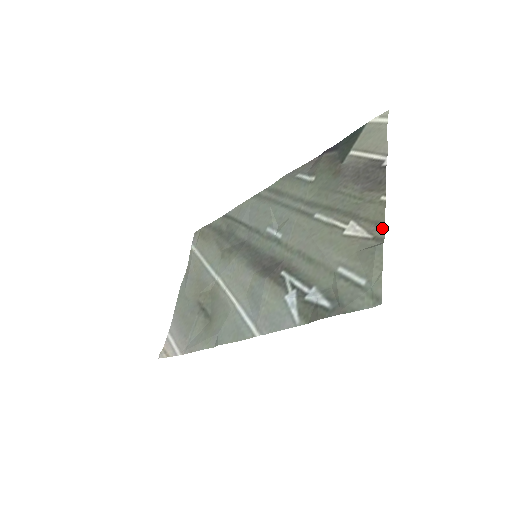
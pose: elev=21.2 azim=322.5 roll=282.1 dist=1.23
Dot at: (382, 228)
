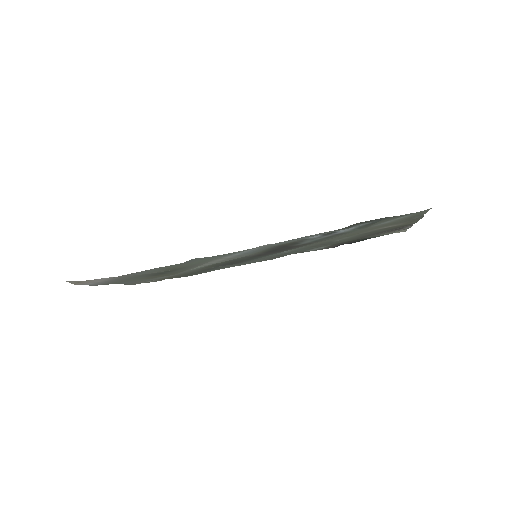
Dot at: (419, 219)
